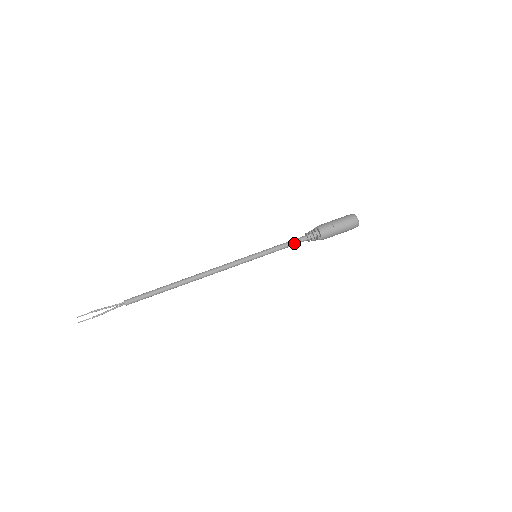
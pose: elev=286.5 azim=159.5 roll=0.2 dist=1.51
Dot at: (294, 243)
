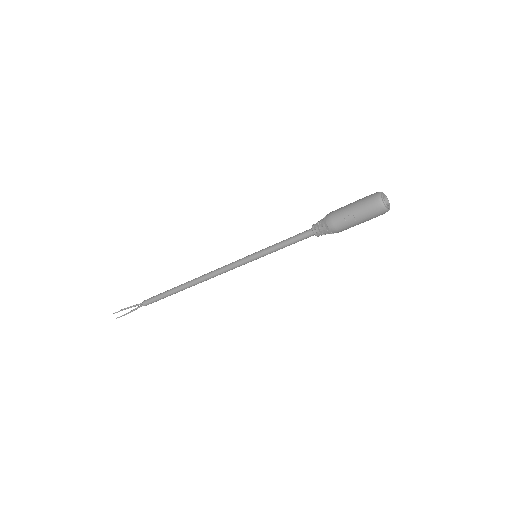
Dot at: (298, 240)
